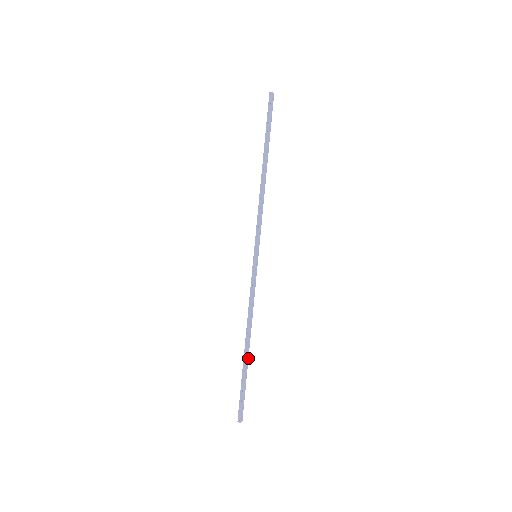
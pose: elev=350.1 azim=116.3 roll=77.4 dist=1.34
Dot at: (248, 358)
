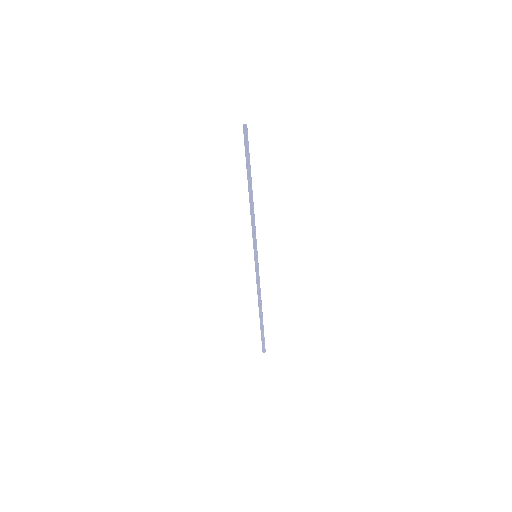
Dot at: occluded
